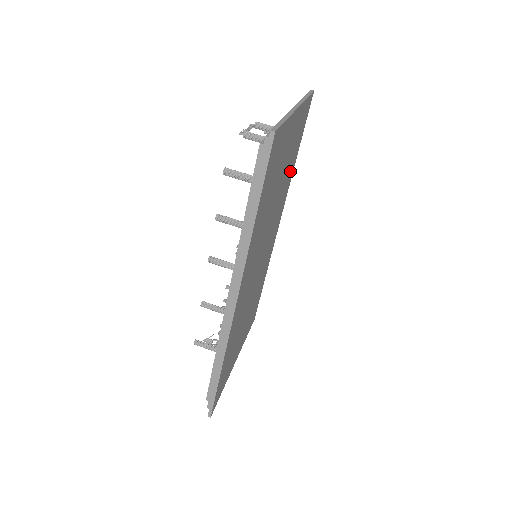
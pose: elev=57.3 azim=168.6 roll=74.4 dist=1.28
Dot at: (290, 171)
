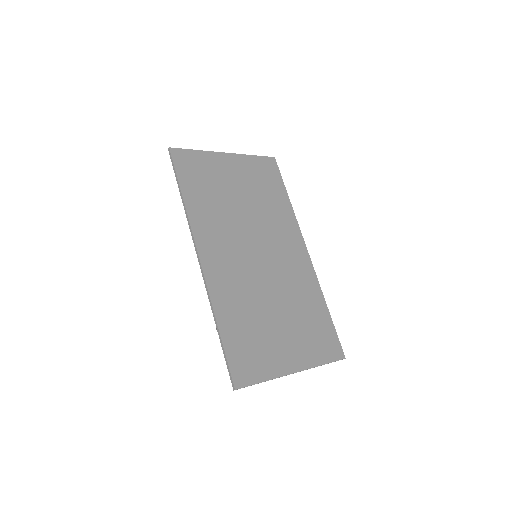
Dot at: (277, 203)
